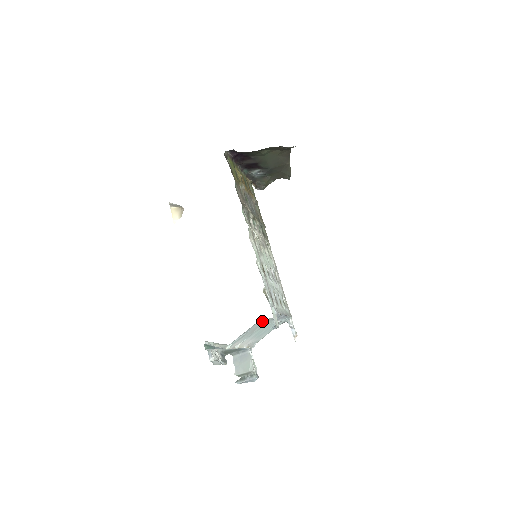
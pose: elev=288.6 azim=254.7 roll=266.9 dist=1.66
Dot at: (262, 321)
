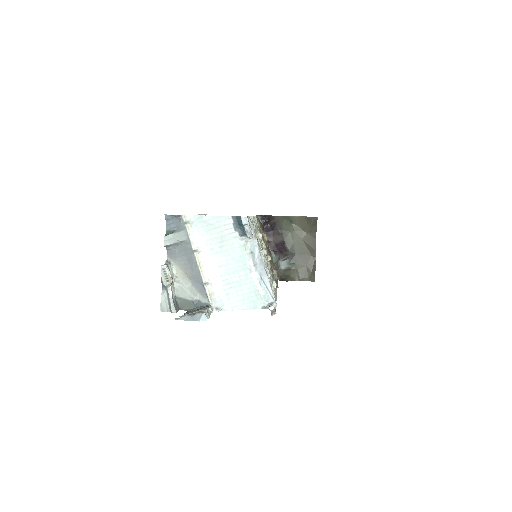
Dot at: (236, 230)
